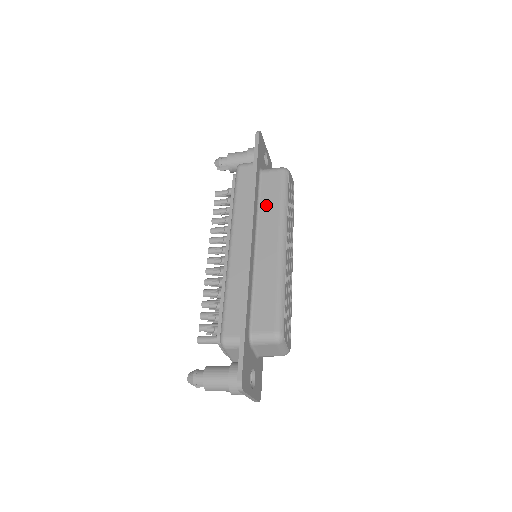
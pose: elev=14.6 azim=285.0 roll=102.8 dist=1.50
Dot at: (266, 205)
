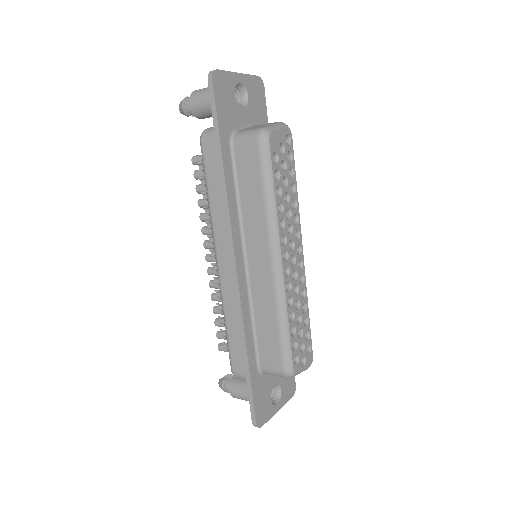
Dot at: (247, 202)
